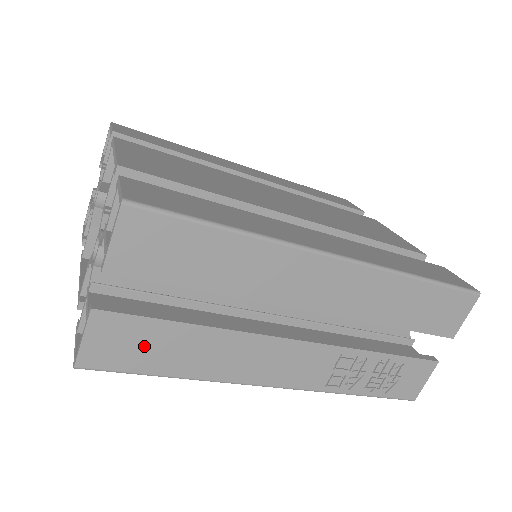
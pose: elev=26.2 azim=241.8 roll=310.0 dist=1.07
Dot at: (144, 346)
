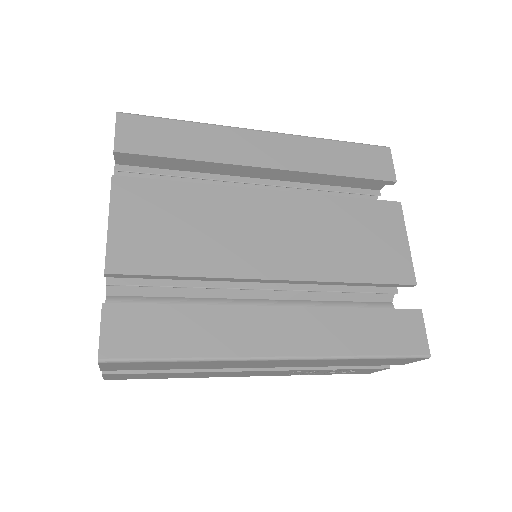
Dot at: (145, 376)
